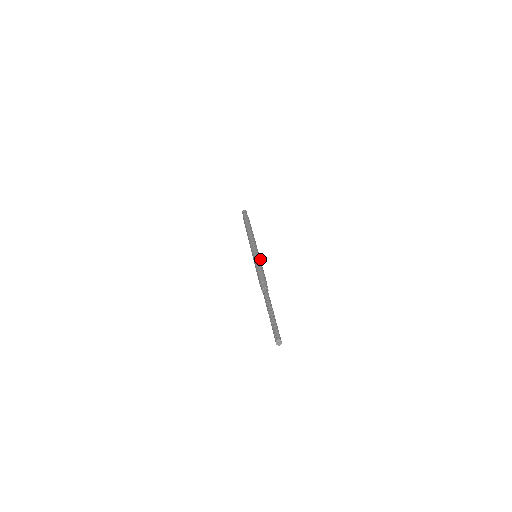
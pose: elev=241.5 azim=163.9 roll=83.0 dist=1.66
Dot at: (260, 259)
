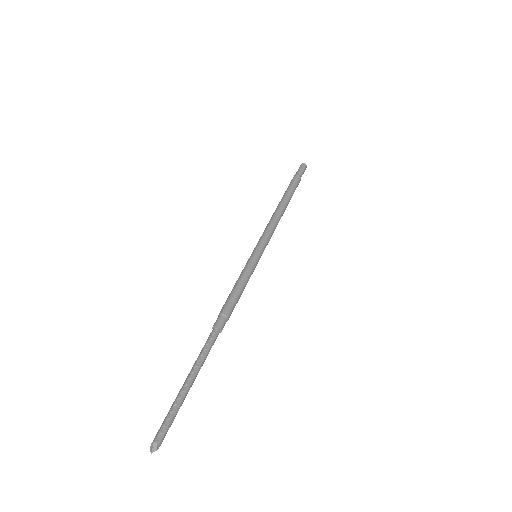
Dot at: (254, 265)
